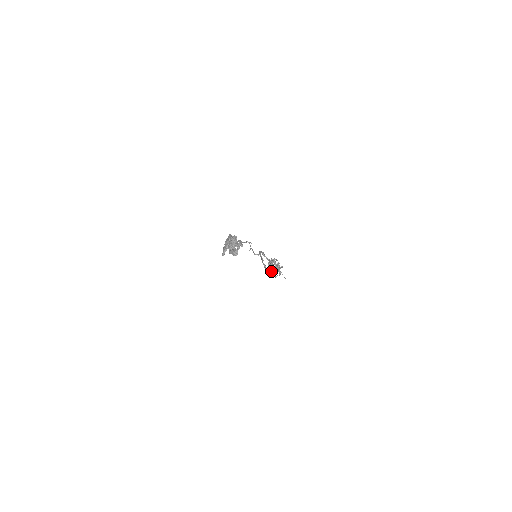
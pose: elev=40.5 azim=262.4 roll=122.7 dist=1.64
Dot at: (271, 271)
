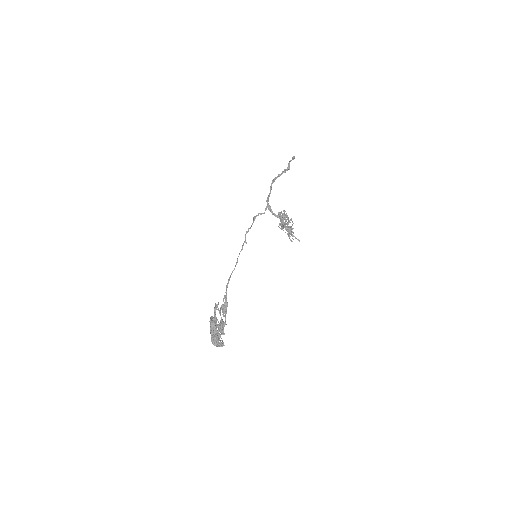
Dot at: occluded
